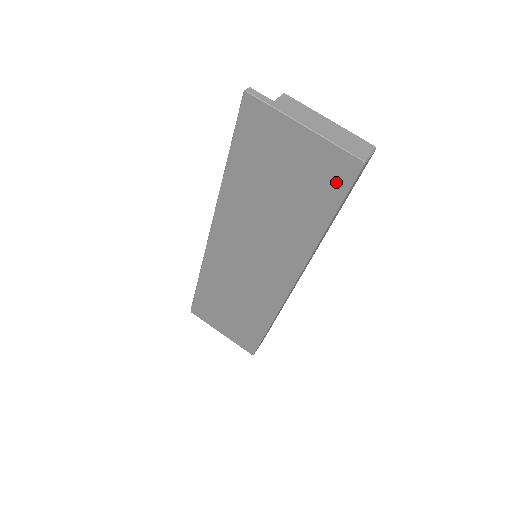
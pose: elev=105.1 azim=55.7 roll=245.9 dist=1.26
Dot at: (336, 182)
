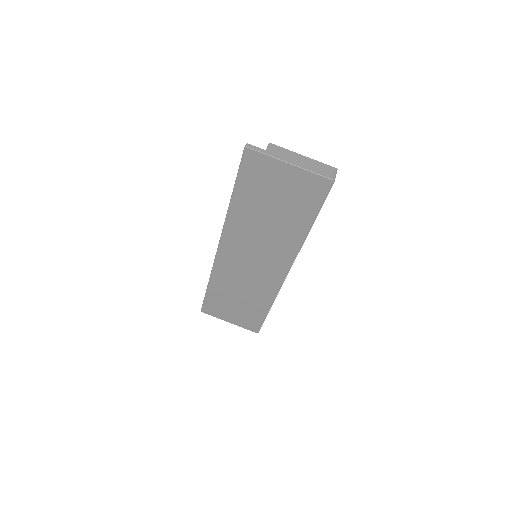
Dot at: (316, 196)
